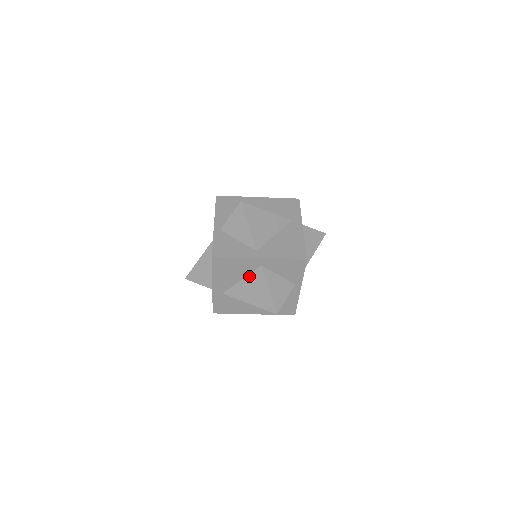
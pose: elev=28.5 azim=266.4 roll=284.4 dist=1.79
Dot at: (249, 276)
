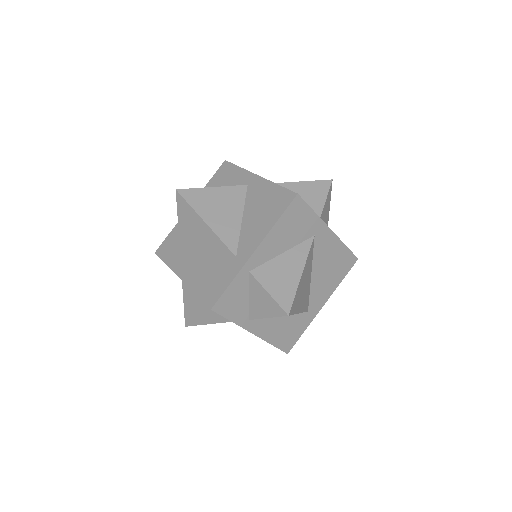
Dot at: occluded
